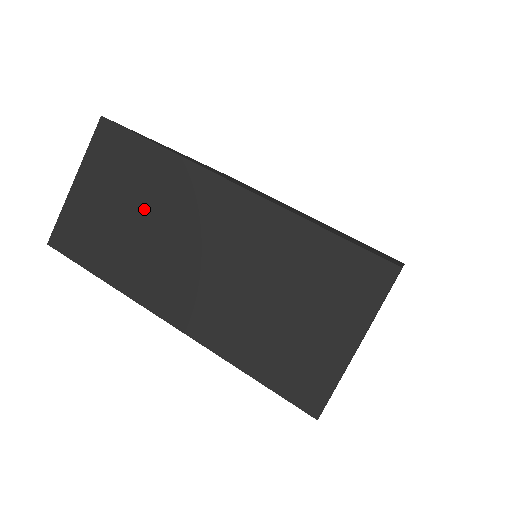
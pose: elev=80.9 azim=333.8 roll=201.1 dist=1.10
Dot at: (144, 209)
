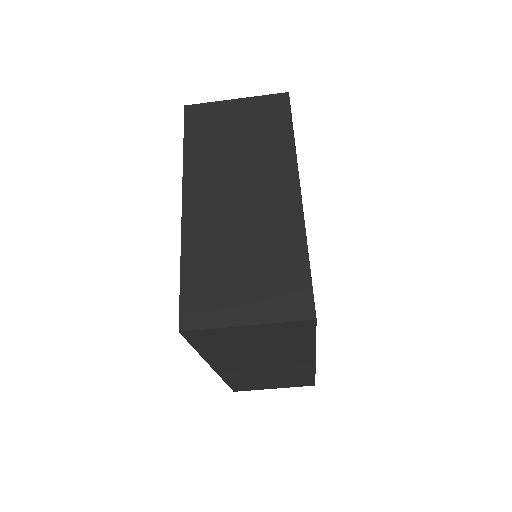
Dot at: (247, 148)
